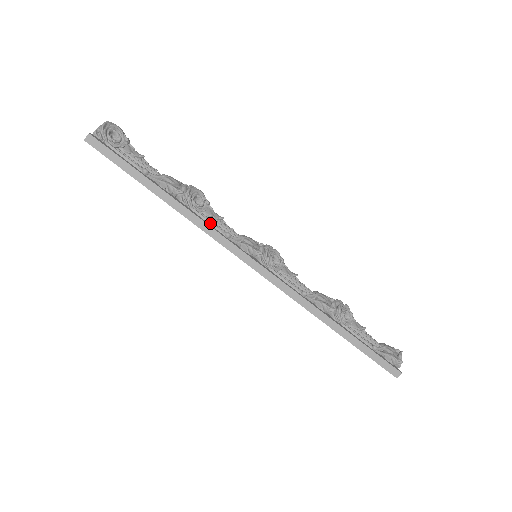
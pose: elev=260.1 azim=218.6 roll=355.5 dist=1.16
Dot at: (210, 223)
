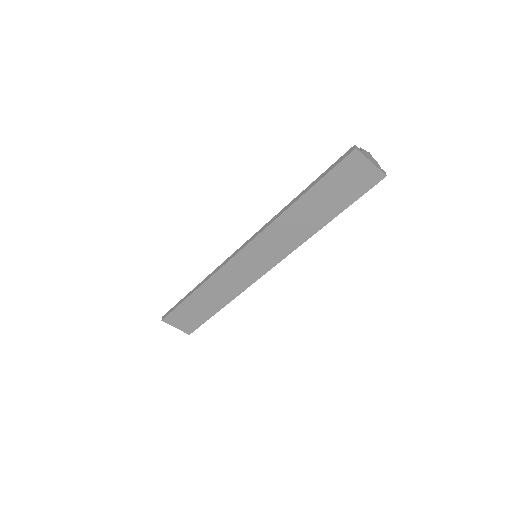
Dot at: occluded
